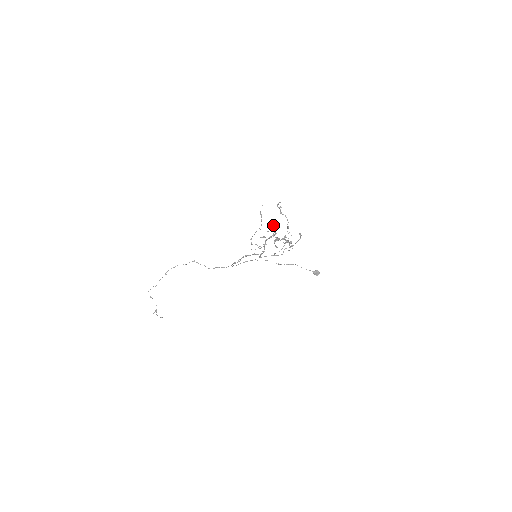
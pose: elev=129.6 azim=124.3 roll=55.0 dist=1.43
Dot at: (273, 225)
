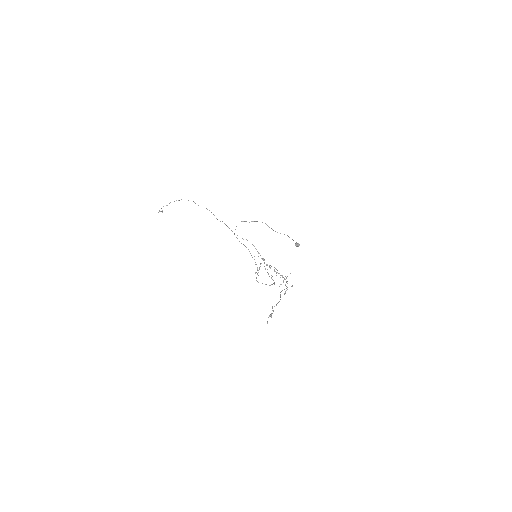
Dot at: occluded
